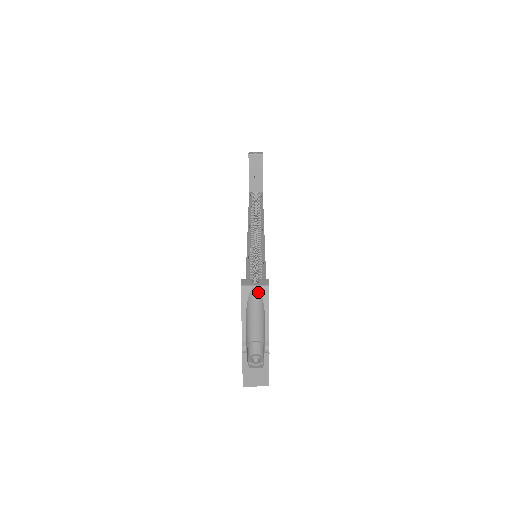
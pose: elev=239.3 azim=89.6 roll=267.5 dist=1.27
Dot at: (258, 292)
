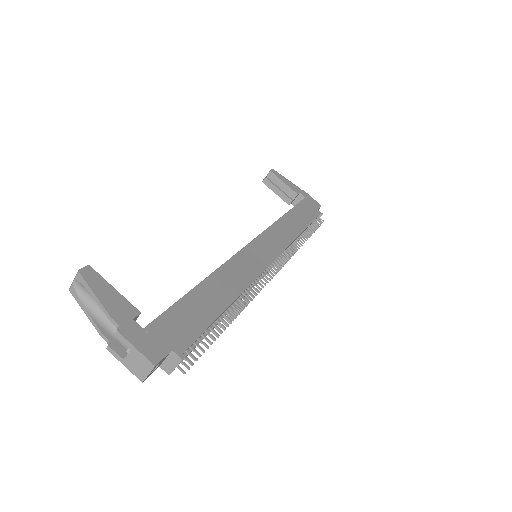
Dot at: (79, 283)
